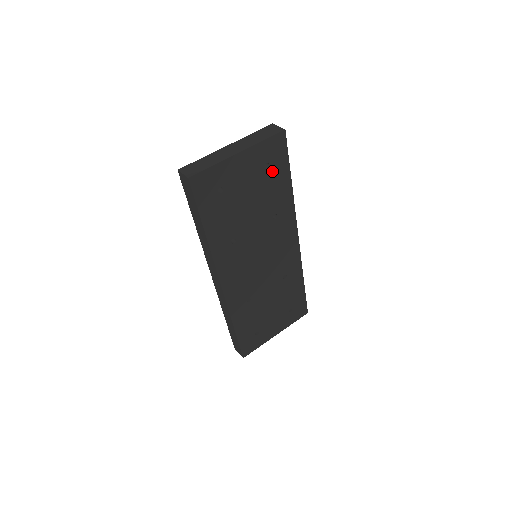
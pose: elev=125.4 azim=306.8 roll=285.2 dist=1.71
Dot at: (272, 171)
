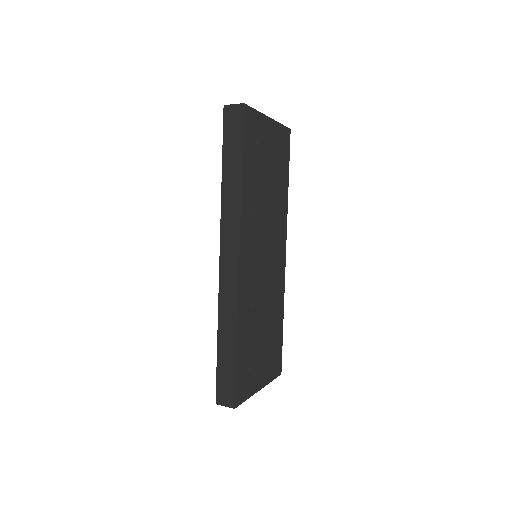
Dot at: (281, 160)
